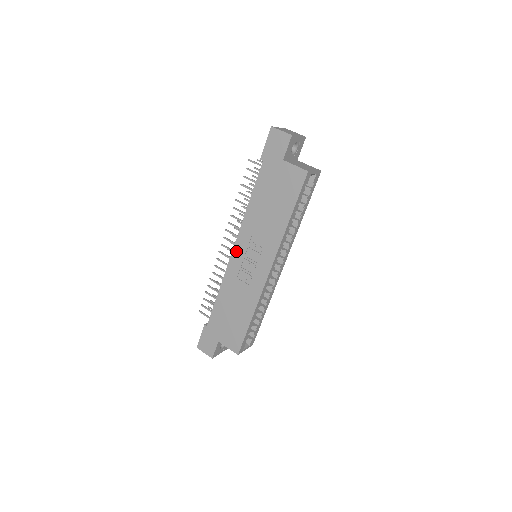
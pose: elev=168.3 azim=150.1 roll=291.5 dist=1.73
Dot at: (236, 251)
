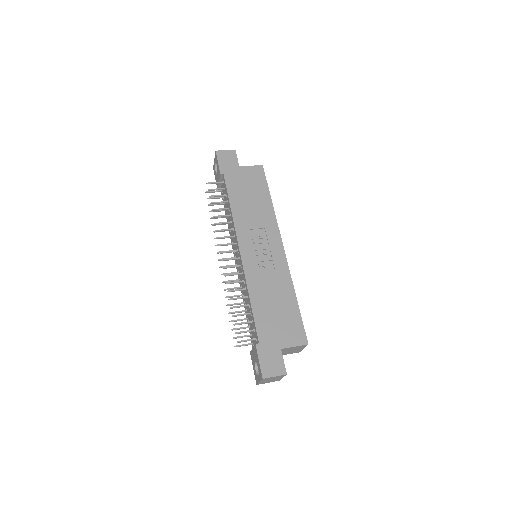
Dot at: (244, 250)
